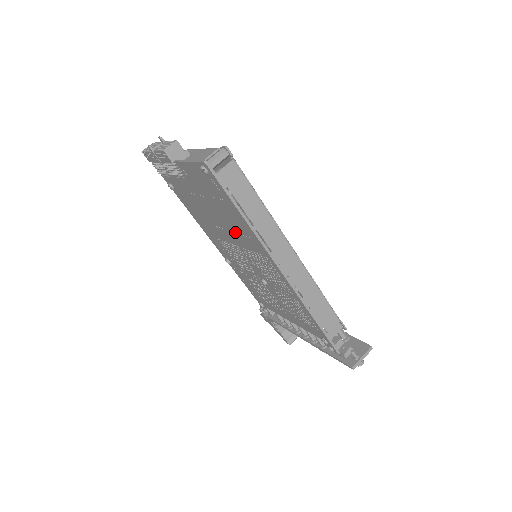
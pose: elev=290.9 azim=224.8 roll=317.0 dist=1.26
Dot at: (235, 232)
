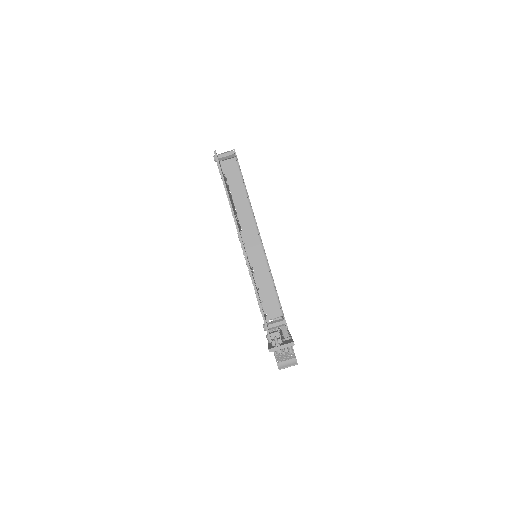
Dot at: occluded
